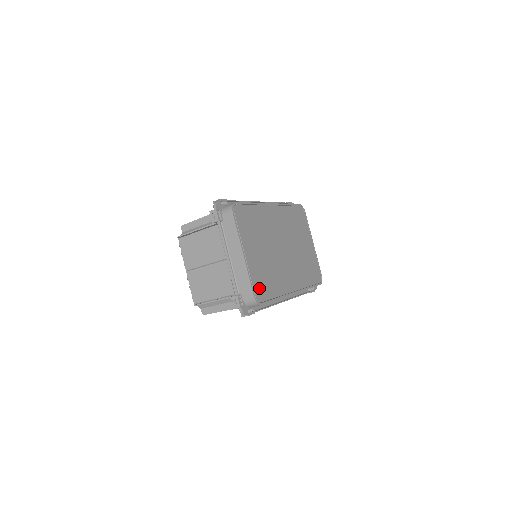
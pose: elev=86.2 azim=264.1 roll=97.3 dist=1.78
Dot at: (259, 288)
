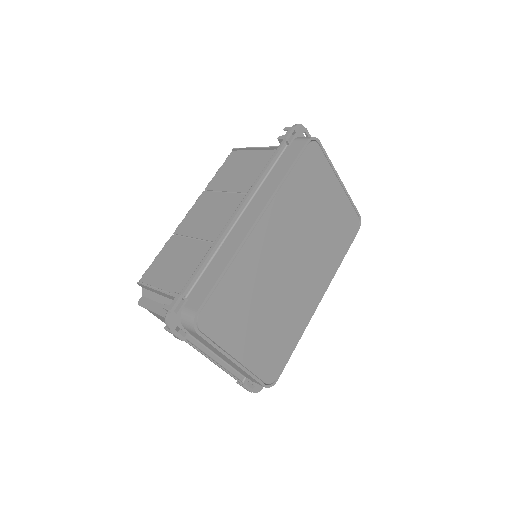
Dot at: (269, 368)
